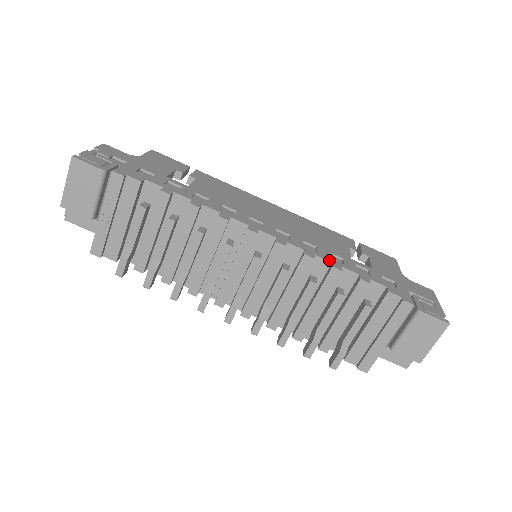
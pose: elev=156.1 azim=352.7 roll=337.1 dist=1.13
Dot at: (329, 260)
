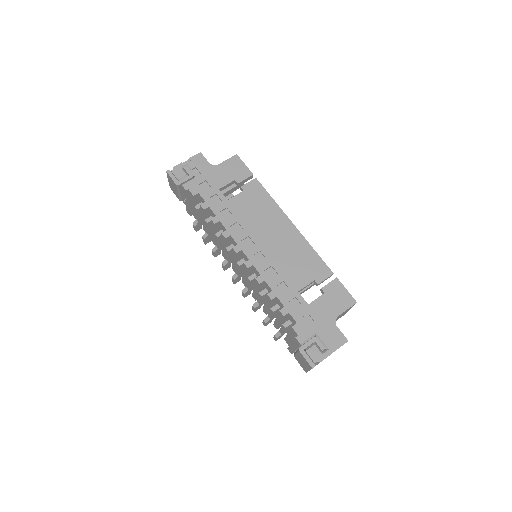
Dot at: (272, 288)
